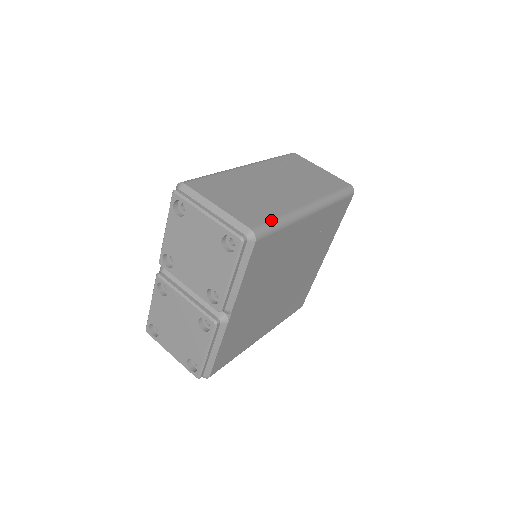
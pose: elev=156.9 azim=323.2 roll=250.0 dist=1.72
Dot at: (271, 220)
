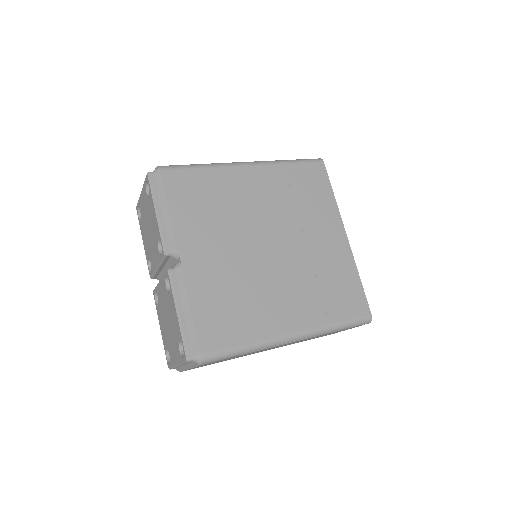
Dot at: occluded
